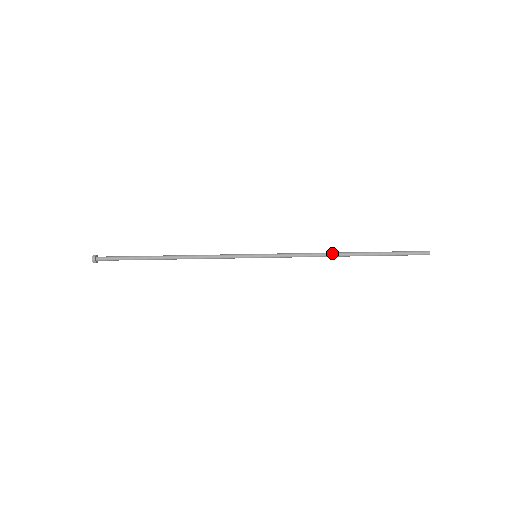
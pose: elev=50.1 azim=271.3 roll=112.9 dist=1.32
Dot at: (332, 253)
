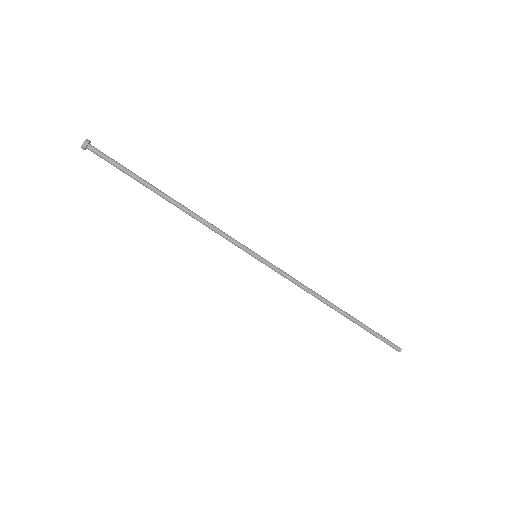
Dot at: (325, 300)
